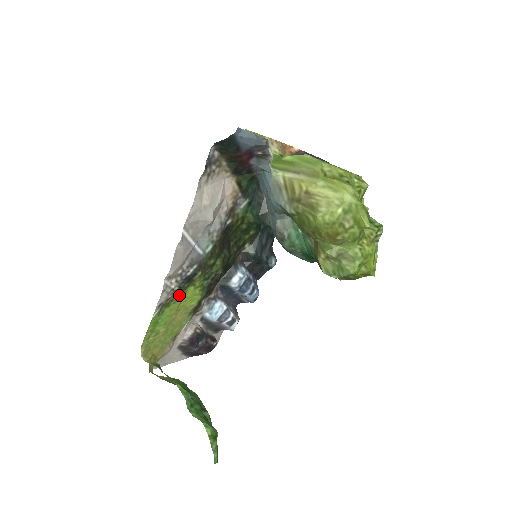
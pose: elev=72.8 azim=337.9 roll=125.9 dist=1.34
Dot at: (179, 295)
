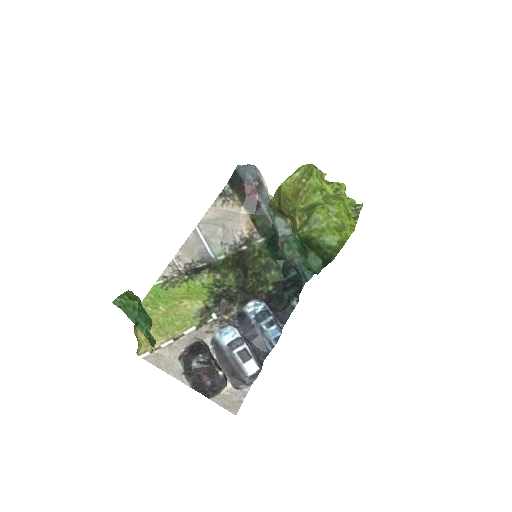
Dot at: (185, 281)
